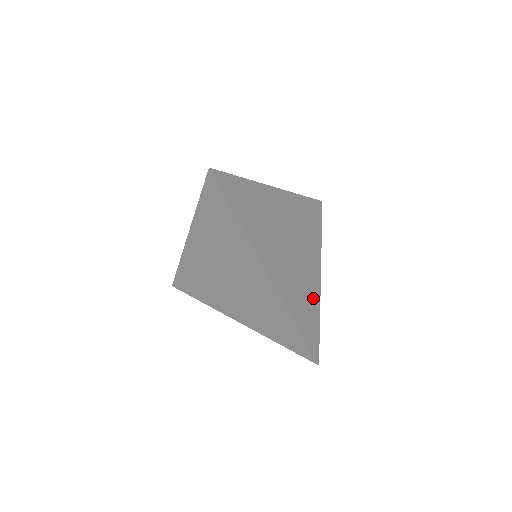
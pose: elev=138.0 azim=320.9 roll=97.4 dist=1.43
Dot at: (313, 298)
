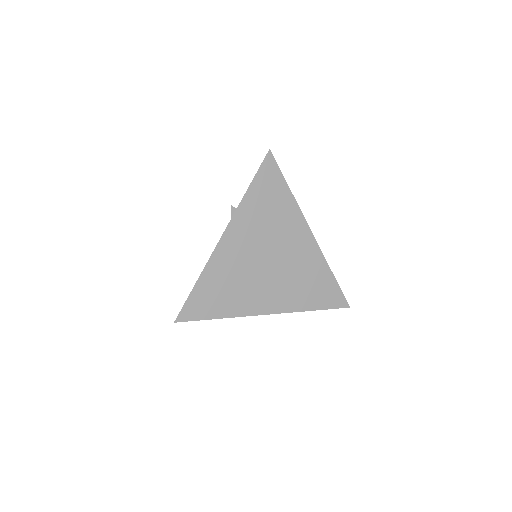
Dot at: occluded
